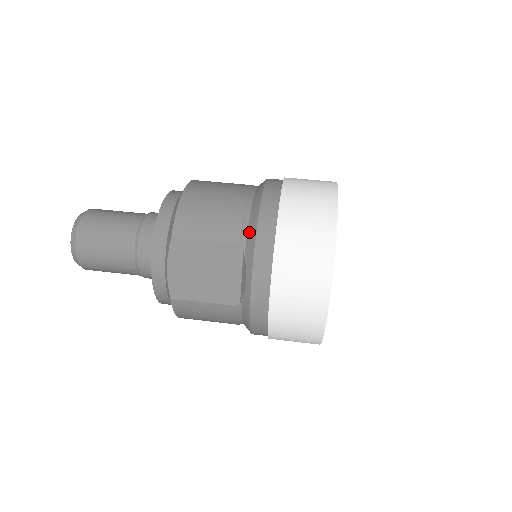
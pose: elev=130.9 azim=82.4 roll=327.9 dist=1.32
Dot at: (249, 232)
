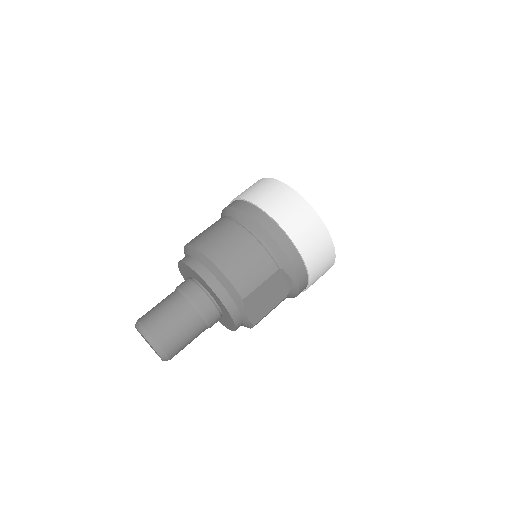
Dot at: (279, 258)
